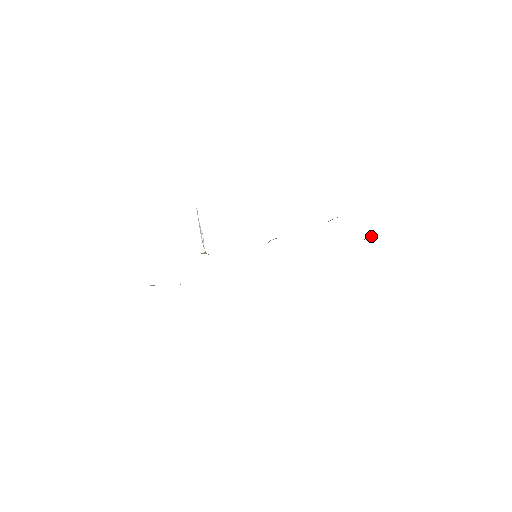
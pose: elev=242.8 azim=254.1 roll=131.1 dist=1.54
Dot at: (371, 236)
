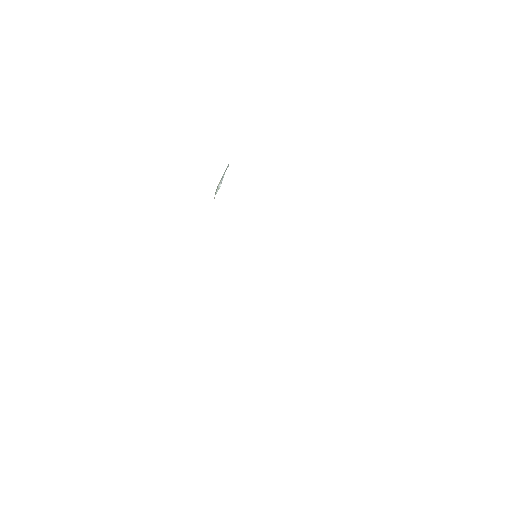
Dot at: occluded
